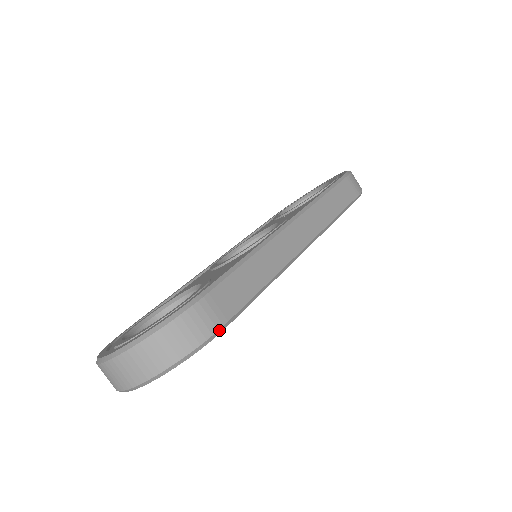
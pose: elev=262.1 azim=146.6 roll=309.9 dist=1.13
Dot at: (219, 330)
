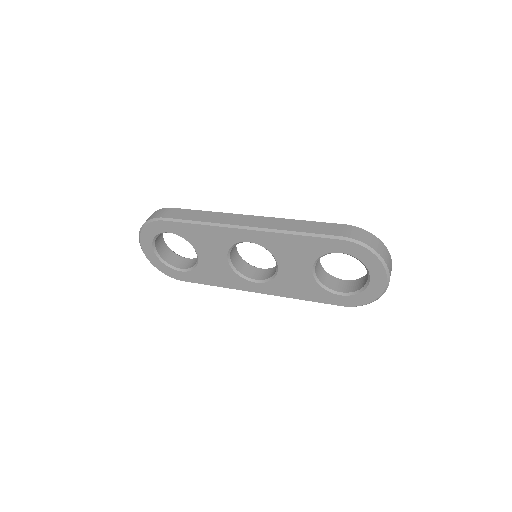
Dot at: (160, 218)
